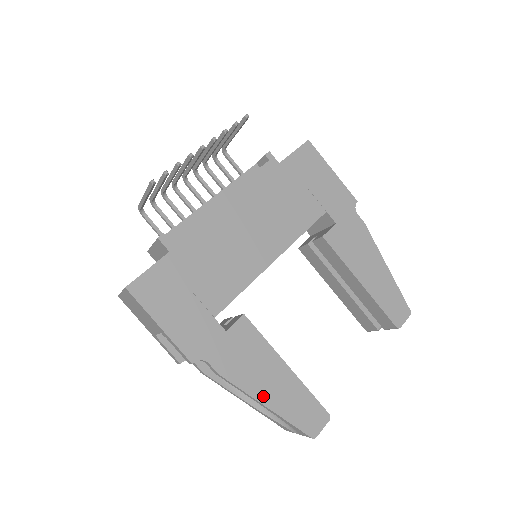
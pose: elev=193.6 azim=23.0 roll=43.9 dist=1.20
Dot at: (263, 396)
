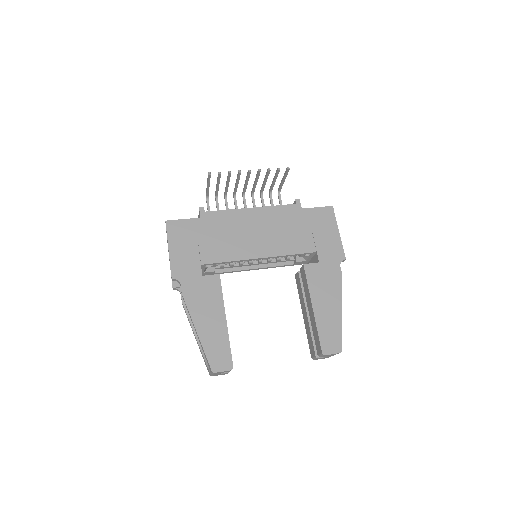
Dot at: (199, 324)
